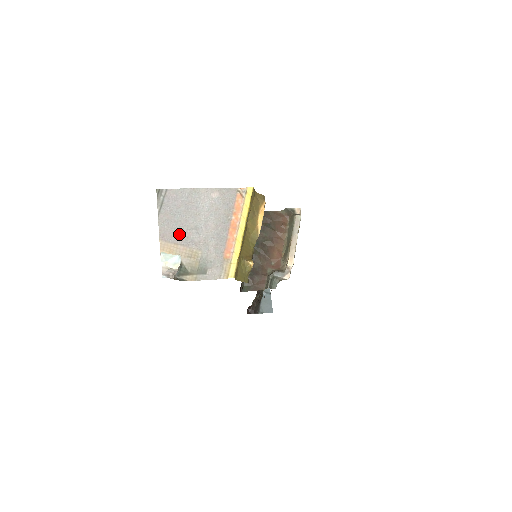
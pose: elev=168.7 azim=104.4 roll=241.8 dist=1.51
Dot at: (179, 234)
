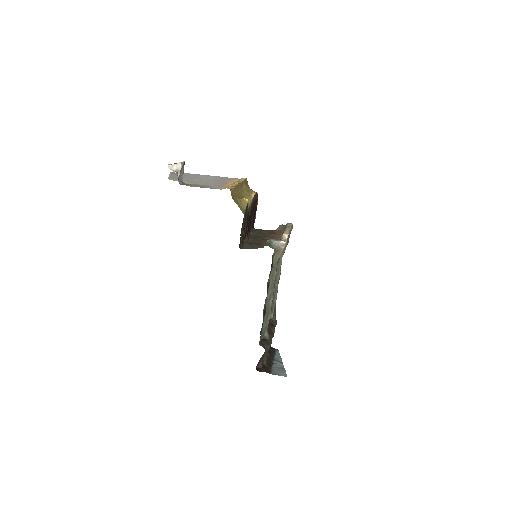
Dot at: (185, 179)
